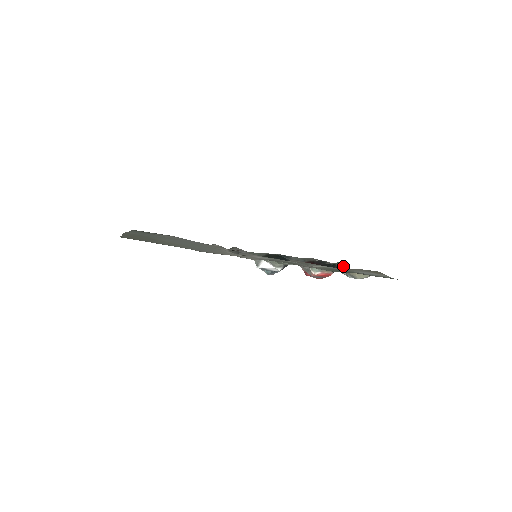
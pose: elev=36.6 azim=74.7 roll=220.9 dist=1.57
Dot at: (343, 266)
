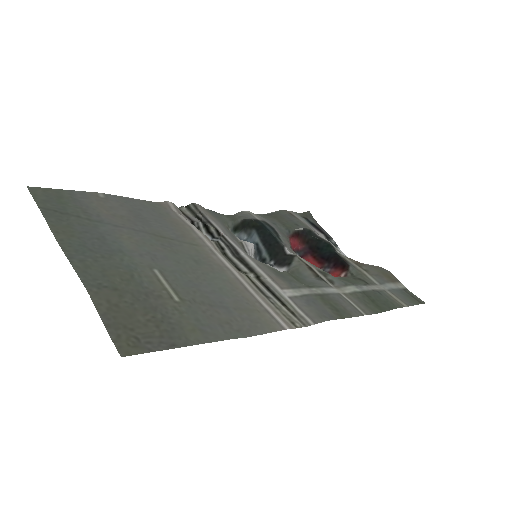
Dot at: (315, 222)
